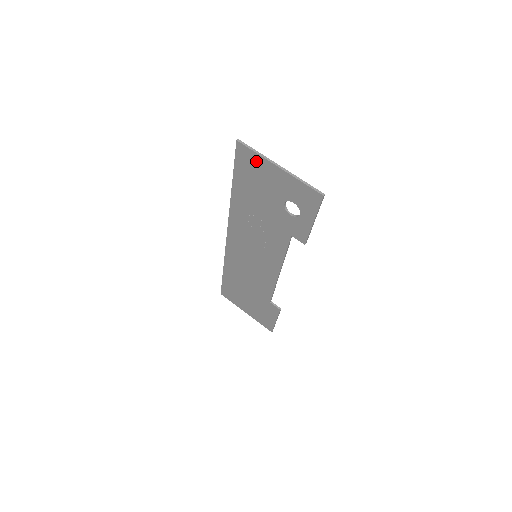
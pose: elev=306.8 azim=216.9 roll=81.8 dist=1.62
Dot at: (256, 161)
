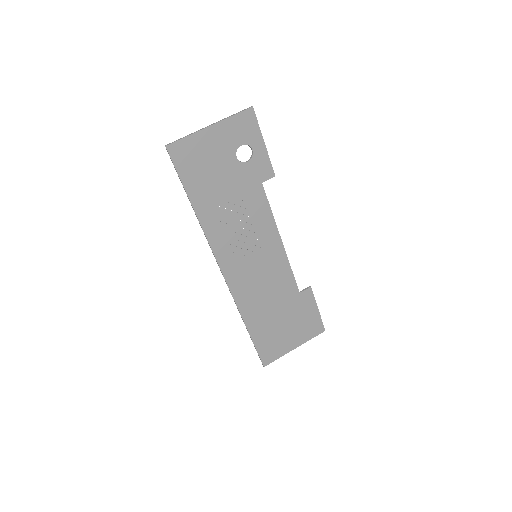
Dot at: (192, 145)
